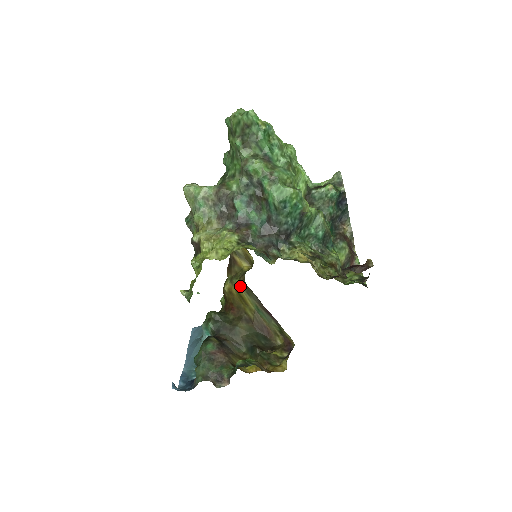
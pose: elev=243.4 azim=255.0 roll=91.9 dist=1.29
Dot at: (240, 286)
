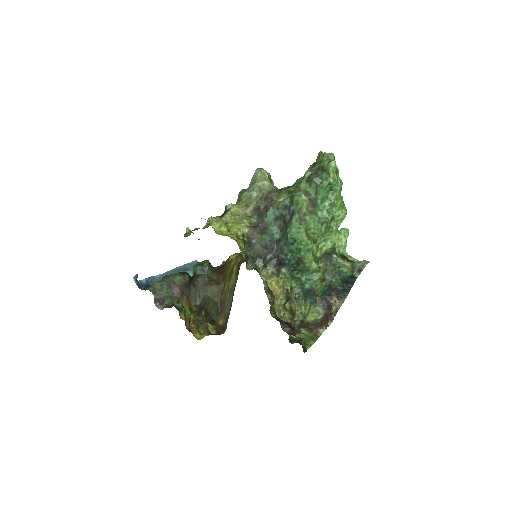
Dot at: (237, 265)
